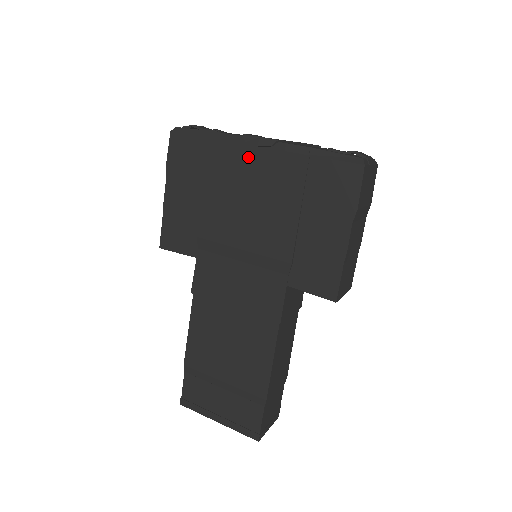
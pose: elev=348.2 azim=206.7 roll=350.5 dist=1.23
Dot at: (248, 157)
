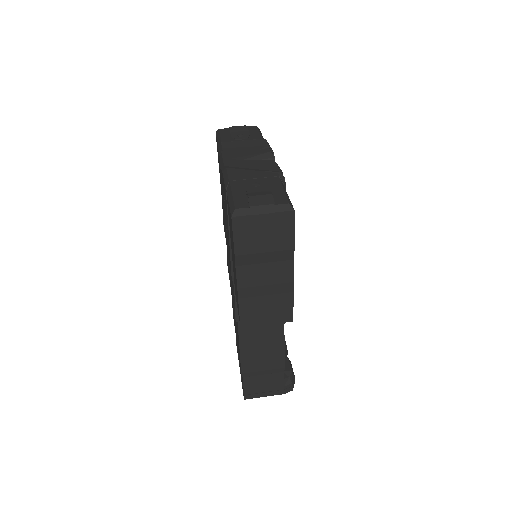
Dot at: occluded
